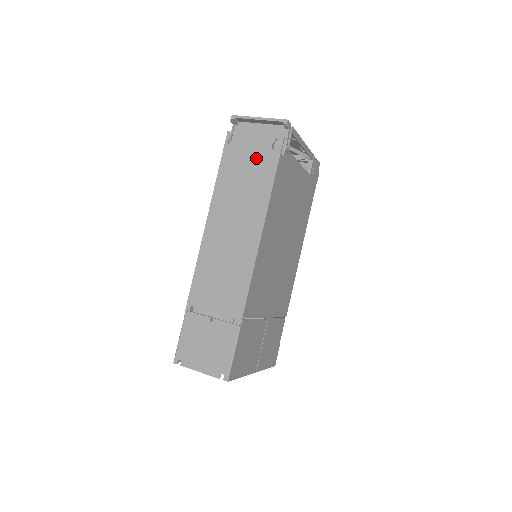
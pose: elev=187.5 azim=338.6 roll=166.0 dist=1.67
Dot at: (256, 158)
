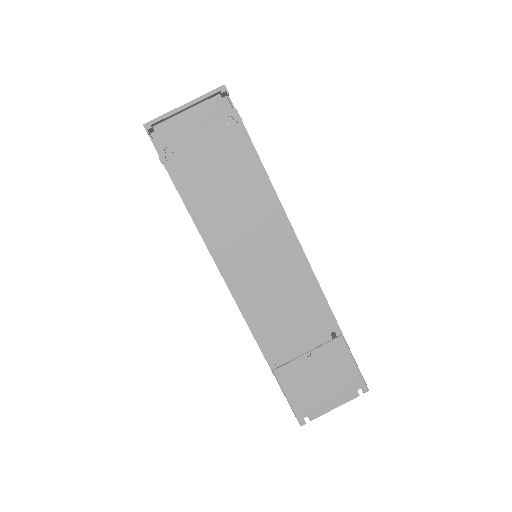
Dot at: (221, 156)
